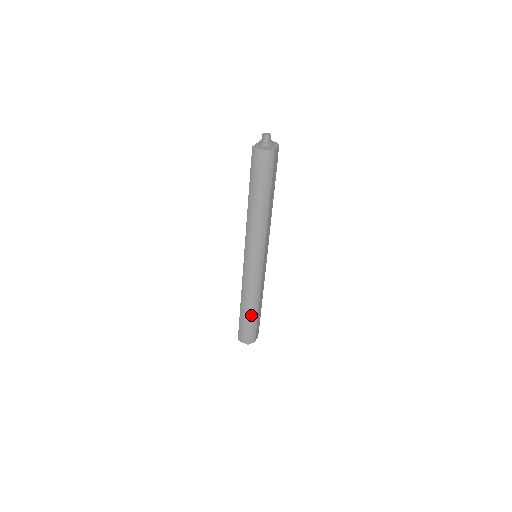
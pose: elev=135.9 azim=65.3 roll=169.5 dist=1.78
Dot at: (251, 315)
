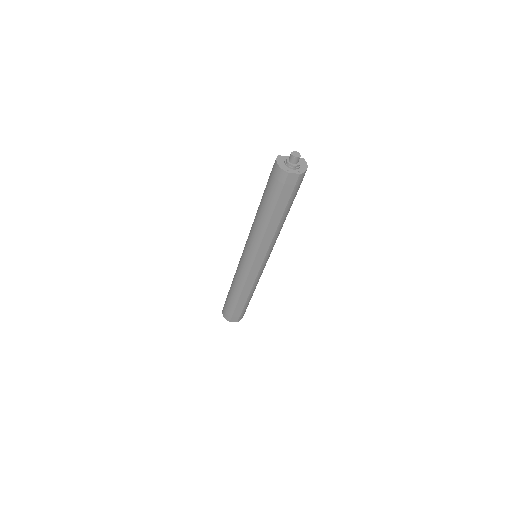
Dot at: (231, 298)
